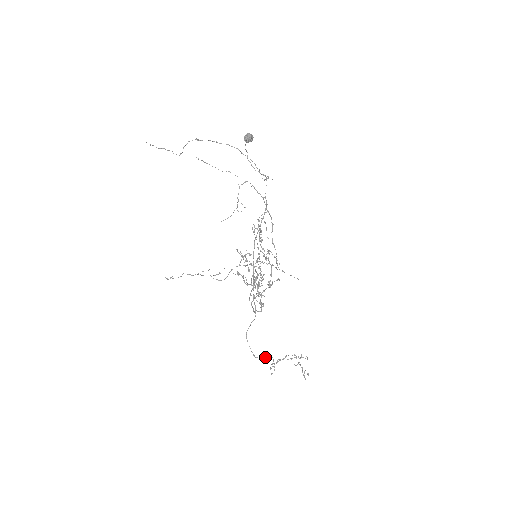
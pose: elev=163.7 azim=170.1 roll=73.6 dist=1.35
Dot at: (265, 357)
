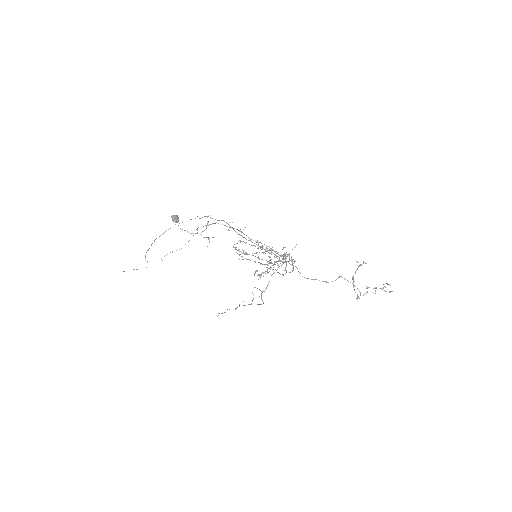
Dot at: (336, 279)
